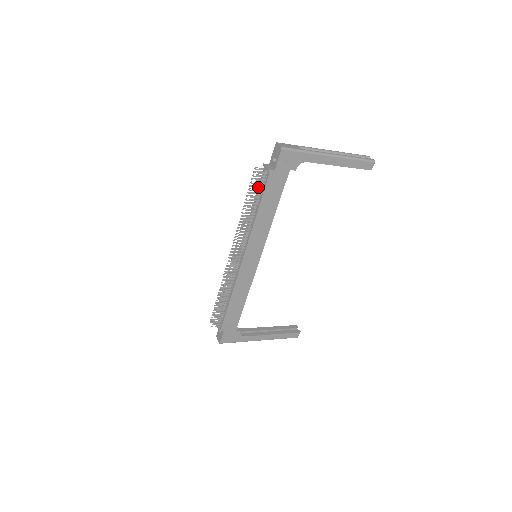
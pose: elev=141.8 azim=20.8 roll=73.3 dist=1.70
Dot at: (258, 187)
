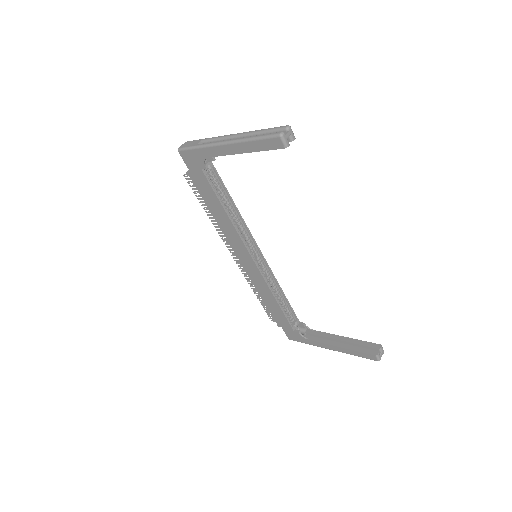
Dot at: occluded
